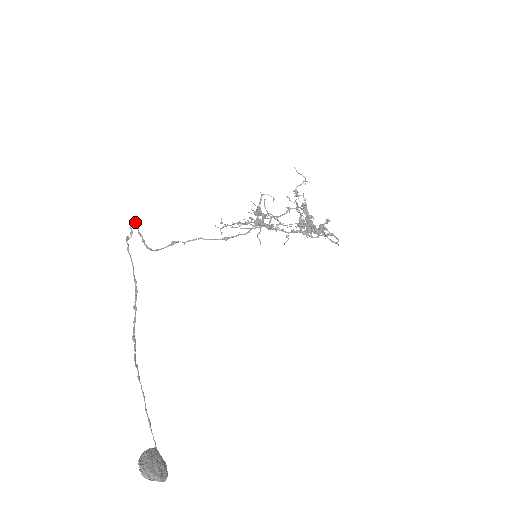
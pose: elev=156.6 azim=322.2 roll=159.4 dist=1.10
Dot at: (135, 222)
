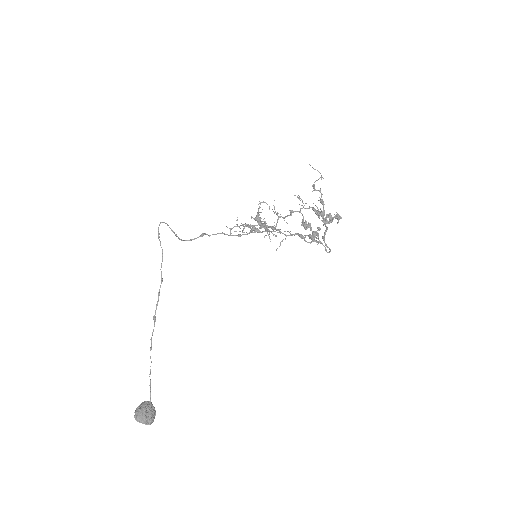
Dot at: (165, 223)
